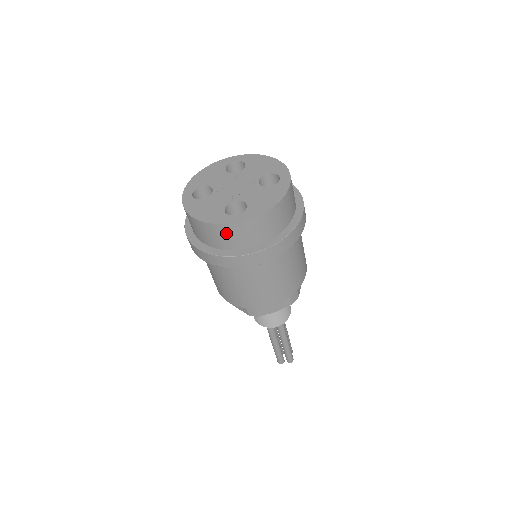
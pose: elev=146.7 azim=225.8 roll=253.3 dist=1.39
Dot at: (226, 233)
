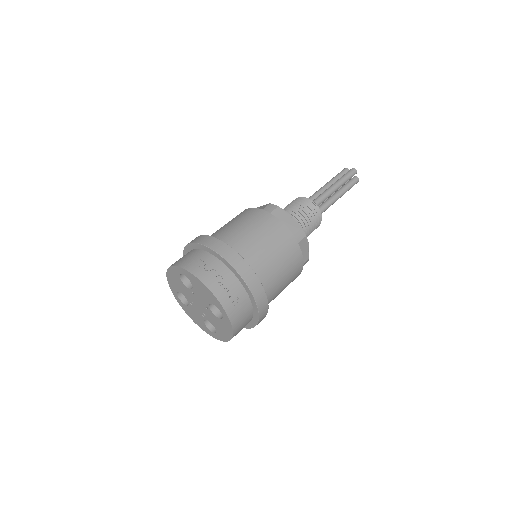
Dot at: occluded
